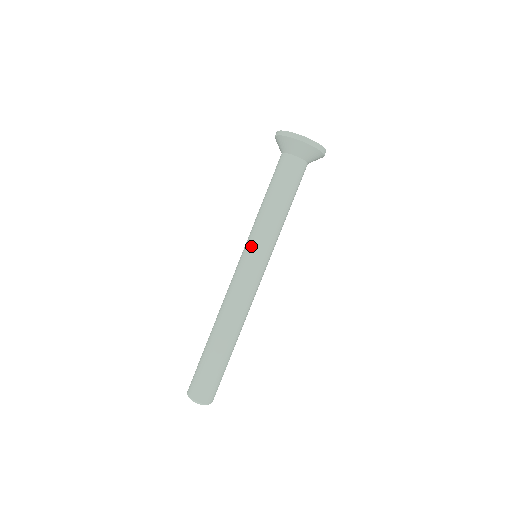
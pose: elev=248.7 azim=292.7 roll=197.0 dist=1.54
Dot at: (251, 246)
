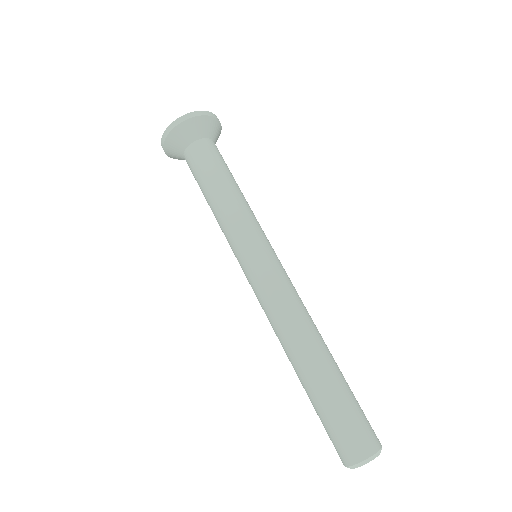
Dot at: (240, 248)
